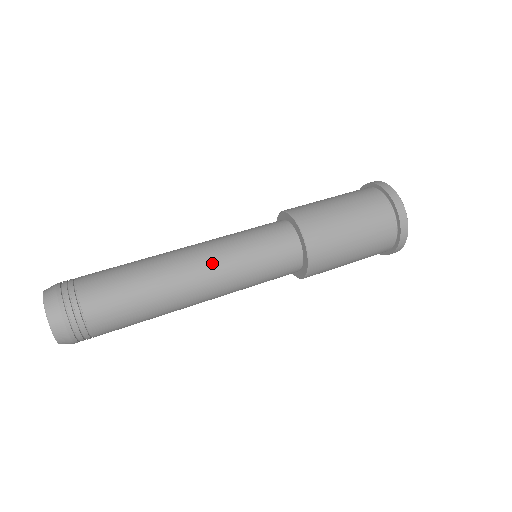
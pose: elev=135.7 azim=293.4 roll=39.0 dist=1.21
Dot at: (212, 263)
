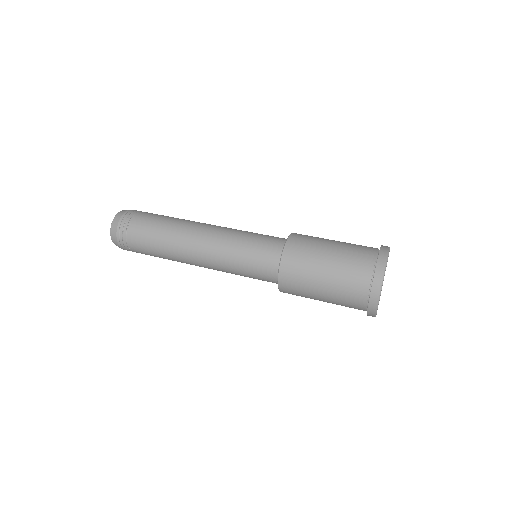
Dot at: (210, 252)
